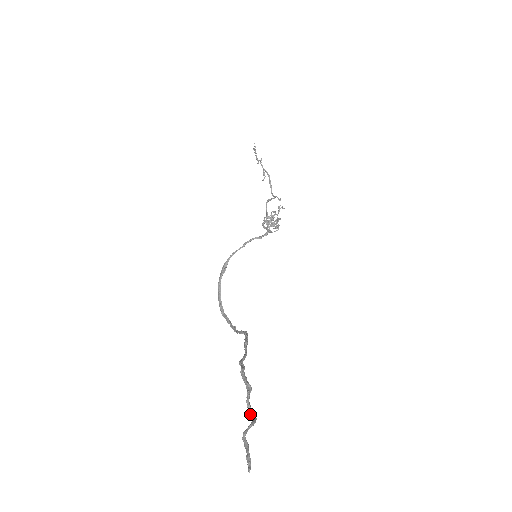
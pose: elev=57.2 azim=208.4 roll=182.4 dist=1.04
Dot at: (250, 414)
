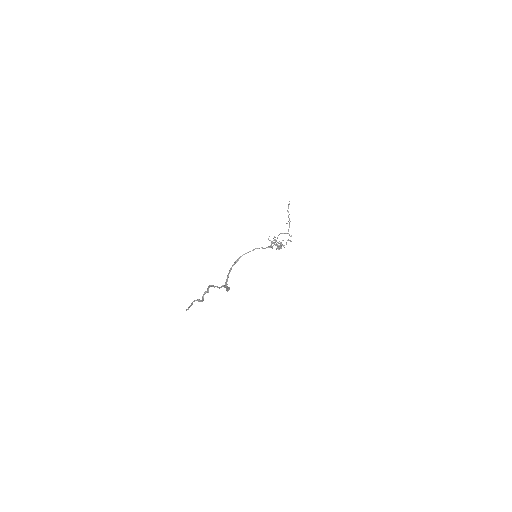
Dot at: (202, 299)
